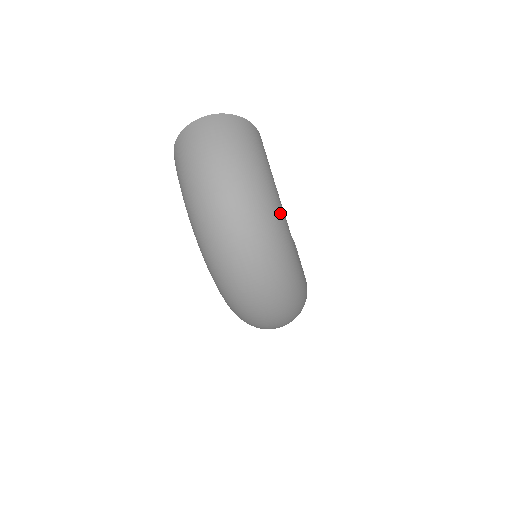
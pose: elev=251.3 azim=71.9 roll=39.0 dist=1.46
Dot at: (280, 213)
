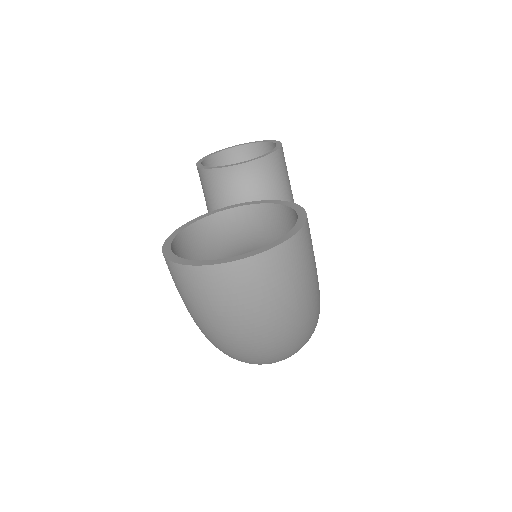
Dot at: (319, 313)
